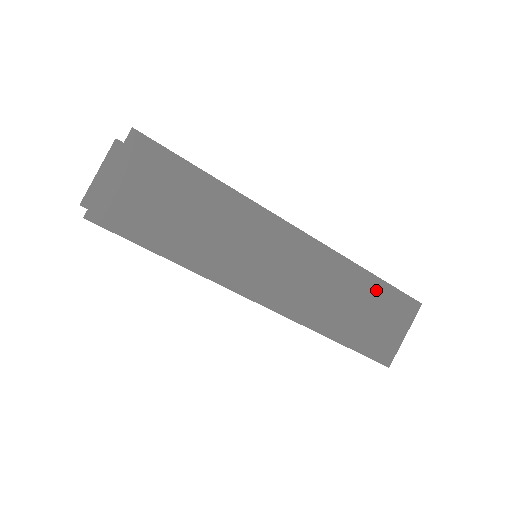
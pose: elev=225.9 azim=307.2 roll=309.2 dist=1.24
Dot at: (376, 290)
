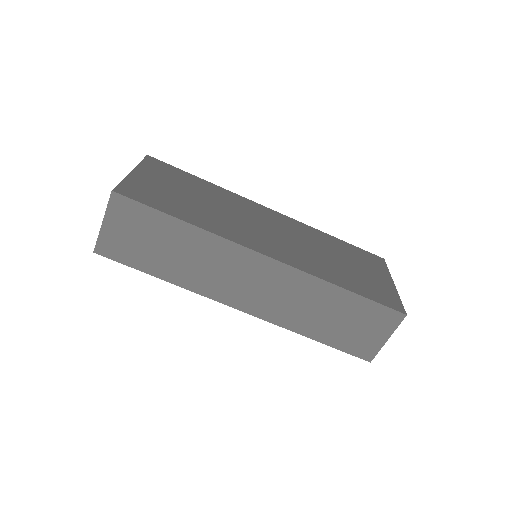
Dot at: (350, 302)
